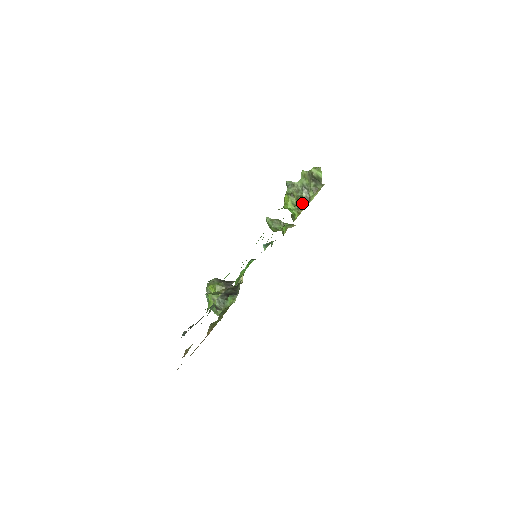
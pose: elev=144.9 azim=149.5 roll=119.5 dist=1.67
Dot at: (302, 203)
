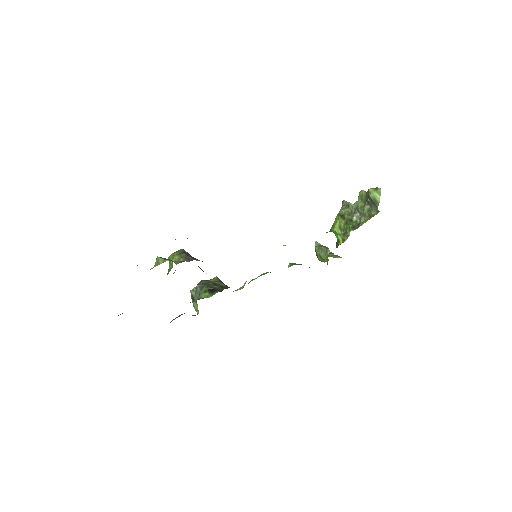
Dot at: (349, 227)
